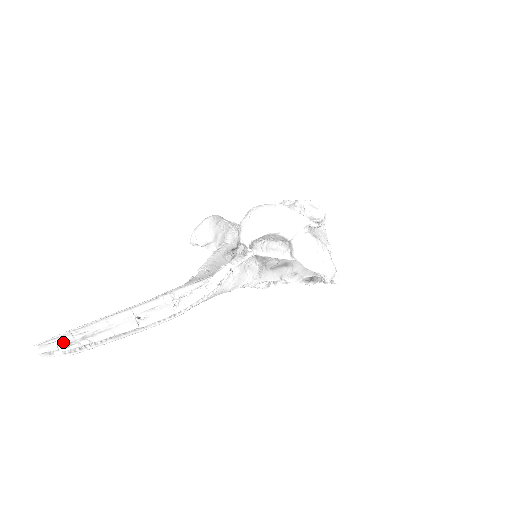
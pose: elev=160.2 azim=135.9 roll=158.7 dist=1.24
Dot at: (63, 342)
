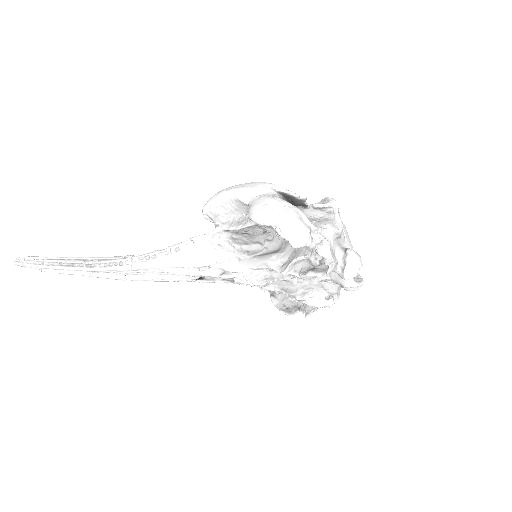
Dot at: (28, 256)
